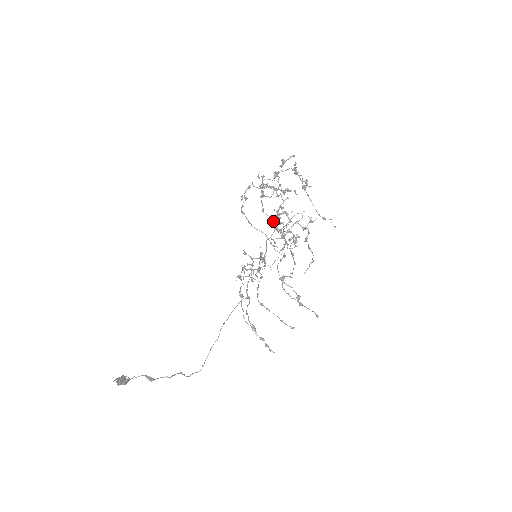
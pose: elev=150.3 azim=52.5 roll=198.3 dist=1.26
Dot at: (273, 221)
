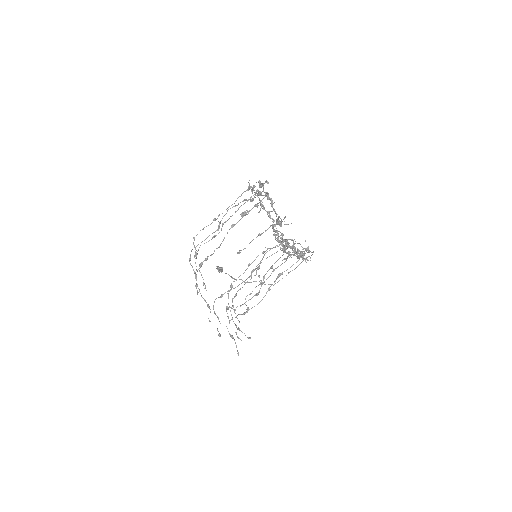
Dot at: (195, 273)
